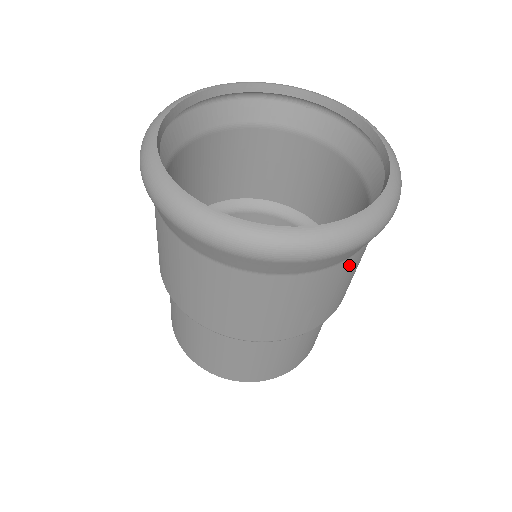
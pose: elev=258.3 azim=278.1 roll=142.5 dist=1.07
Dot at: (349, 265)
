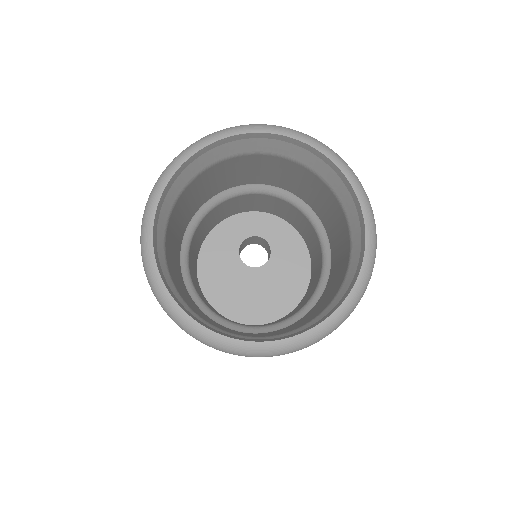
Dot at: occluded
